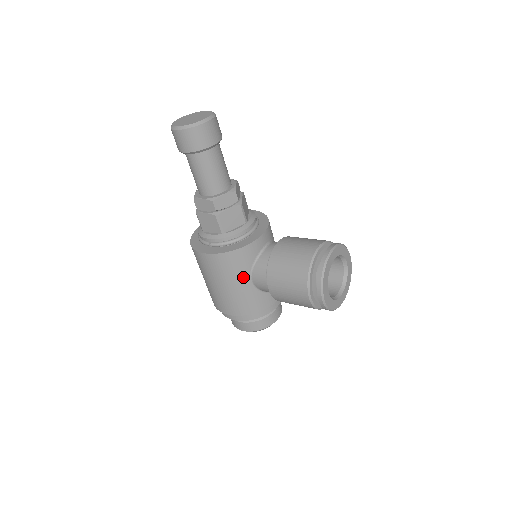
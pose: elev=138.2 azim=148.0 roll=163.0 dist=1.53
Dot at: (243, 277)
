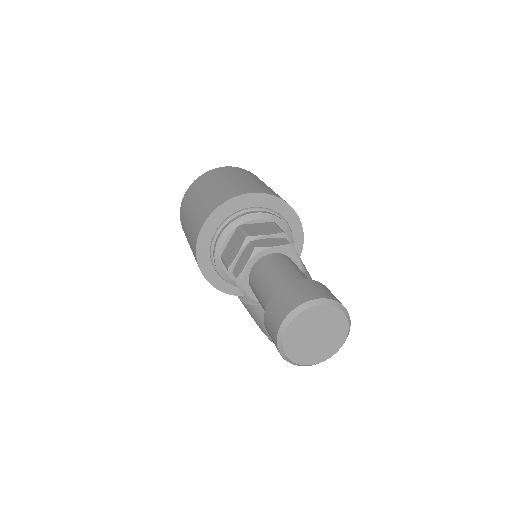
Dot at: occluded
